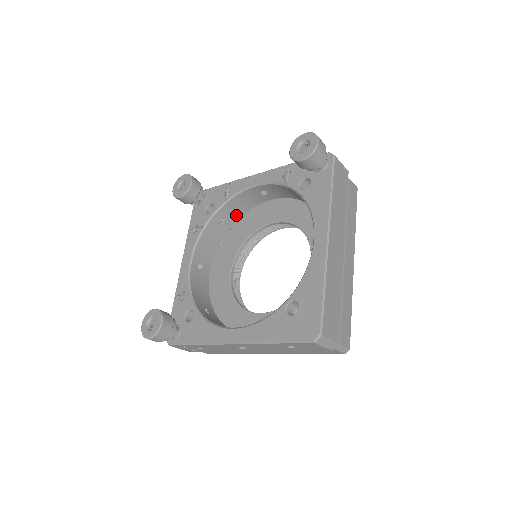
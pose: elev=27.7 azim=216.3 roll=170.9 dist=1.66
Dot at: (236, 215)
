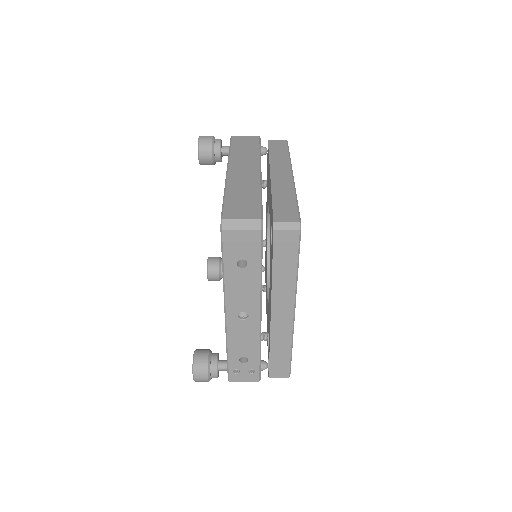
Dot at: occluded
